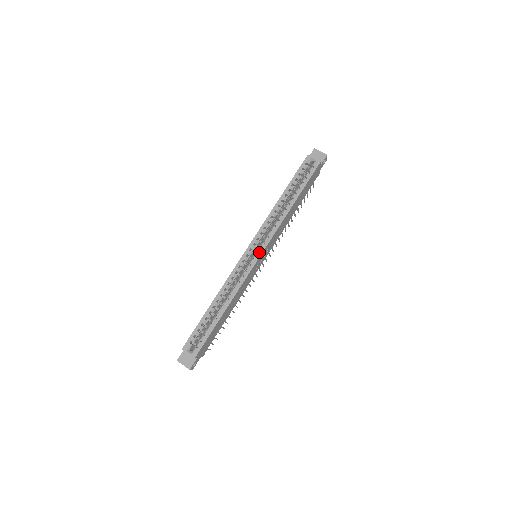
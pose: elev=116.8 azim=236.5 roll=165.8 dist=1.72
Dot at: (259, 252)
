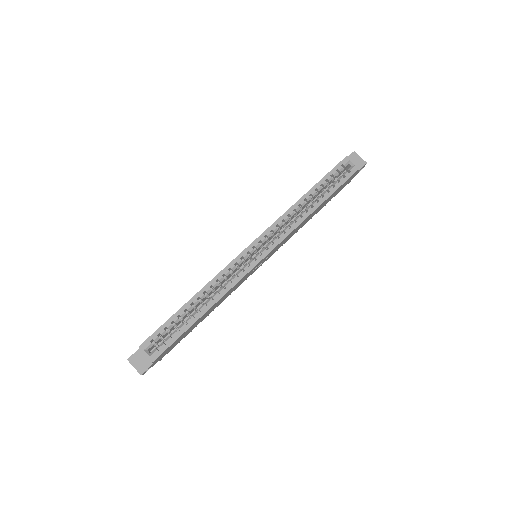
Dot at: (264, 253)
